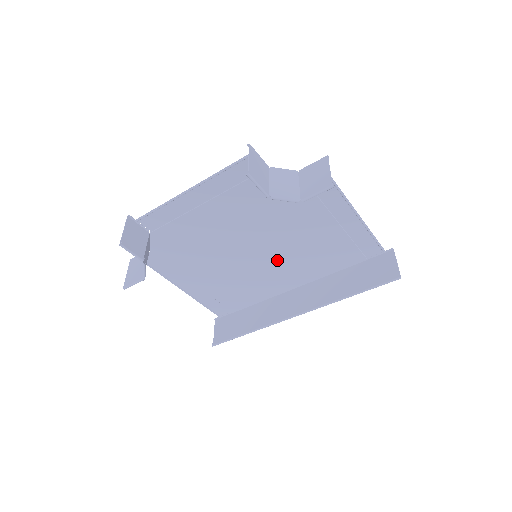
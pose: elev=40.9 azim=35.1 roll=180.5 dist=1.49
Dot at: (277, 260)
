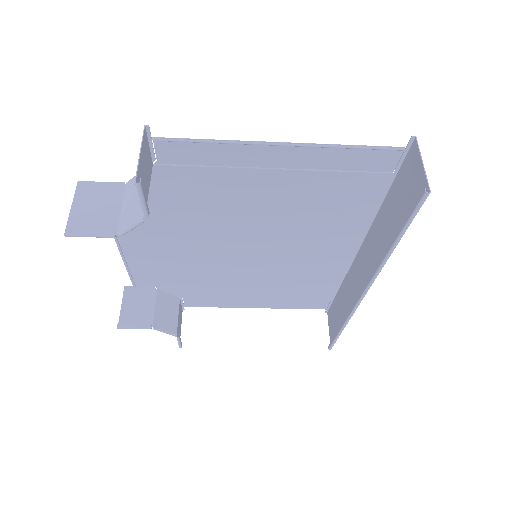
Dot at: (290, 242)
